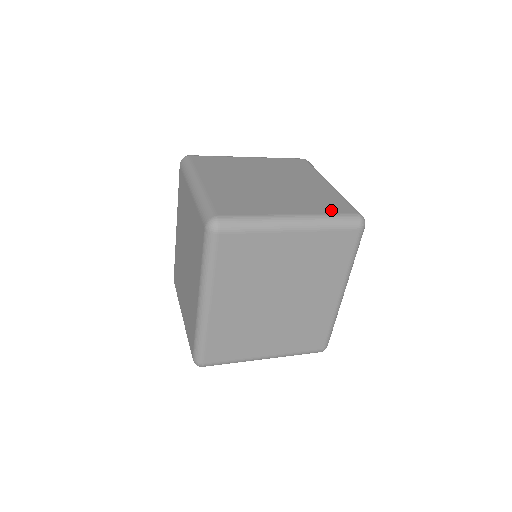
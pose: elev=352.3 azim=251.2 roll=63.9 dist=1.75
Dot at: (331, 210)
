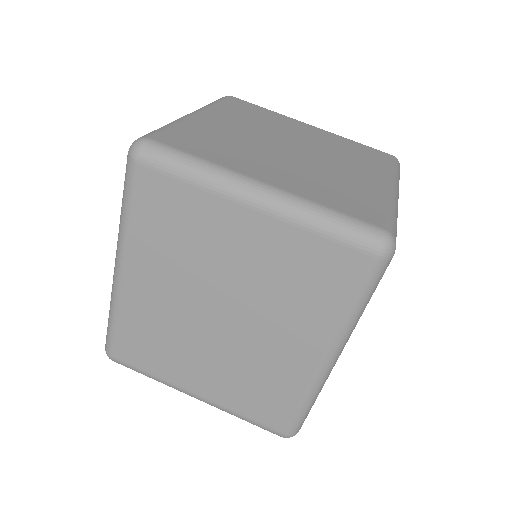
Dot at: (383, 161)
